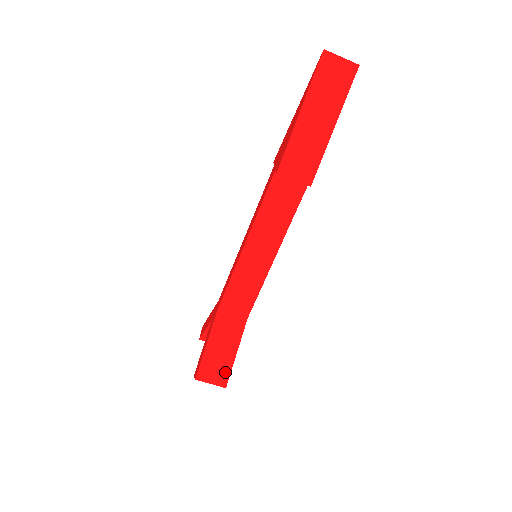
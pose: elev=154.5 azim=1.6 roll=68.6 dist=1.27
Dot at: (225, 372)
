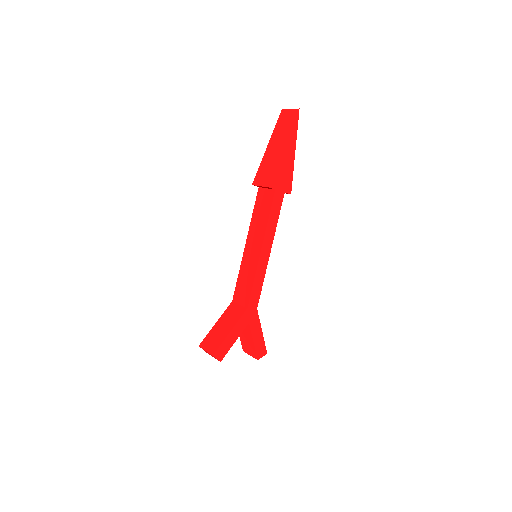
Dot at: (217, 344)
